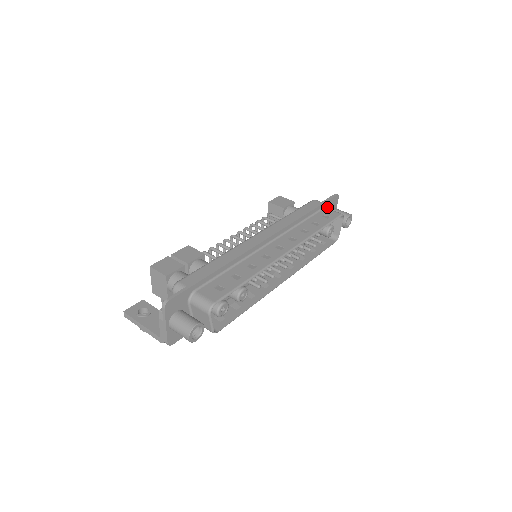
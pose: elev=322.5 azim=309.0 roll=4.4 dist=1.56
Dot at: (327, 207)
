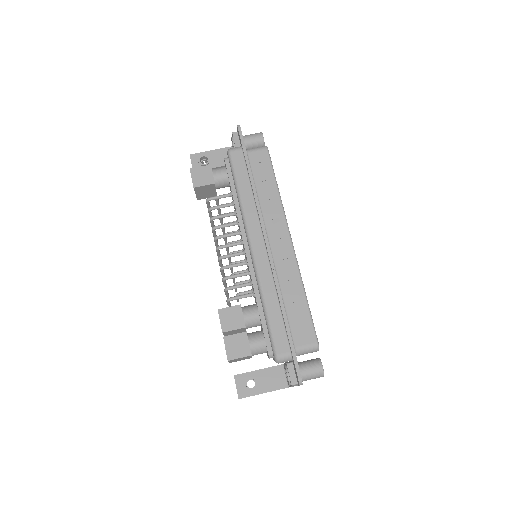
Dot at: occluded
